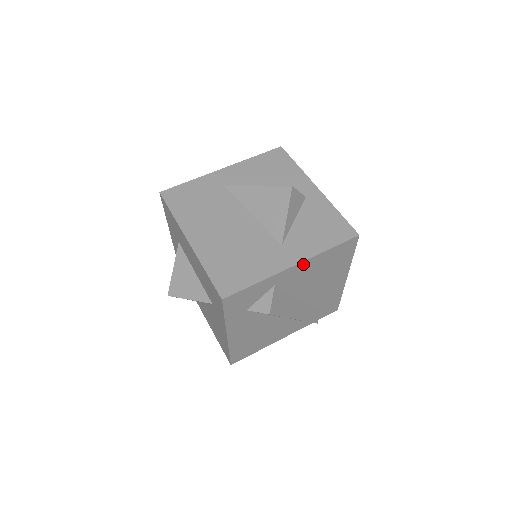
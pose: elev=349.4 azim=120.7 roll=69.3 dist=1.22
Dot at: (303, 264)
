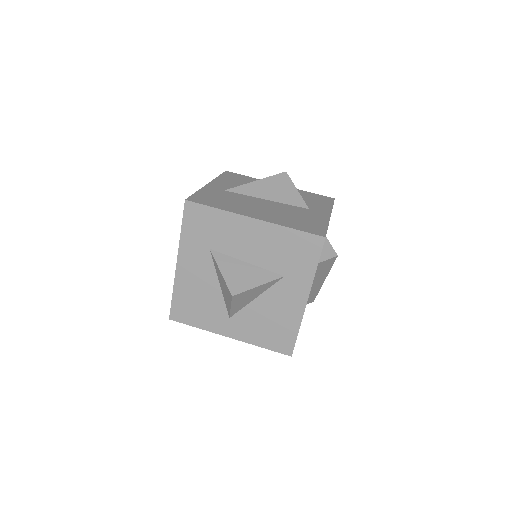
Dot at: occluded
